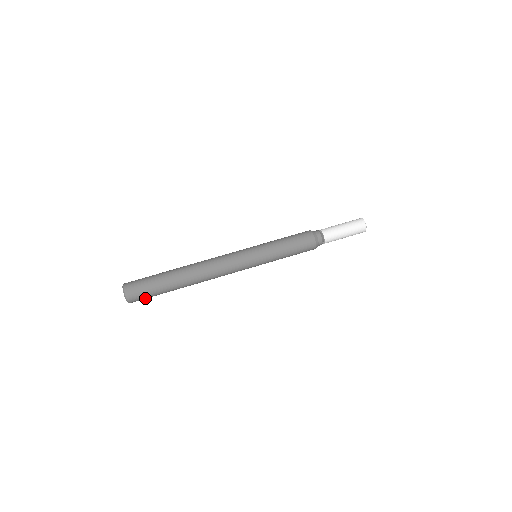
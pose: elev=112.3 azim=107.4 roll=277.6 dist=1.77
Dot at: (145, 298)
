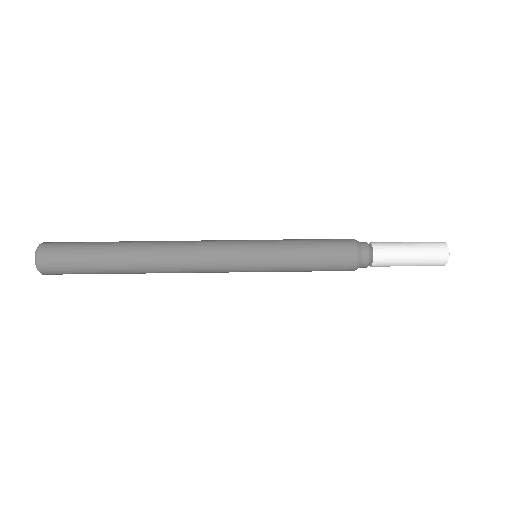
Dot at: (67, 273)
